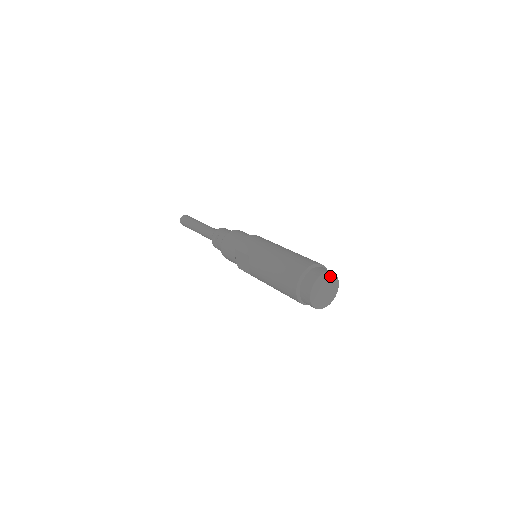
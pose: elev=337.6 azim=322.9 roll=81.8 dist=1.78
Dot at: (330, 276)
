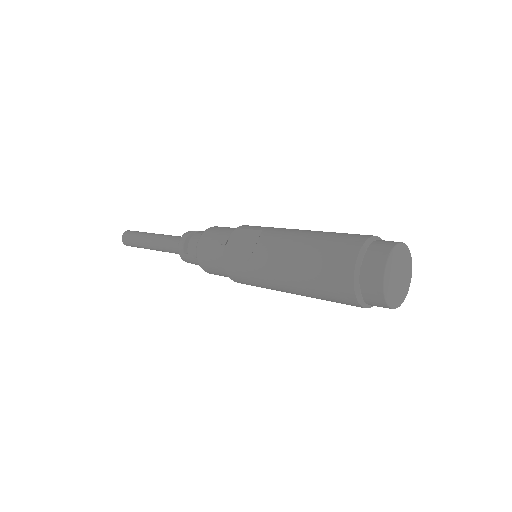
Dot at: (409, 262)
